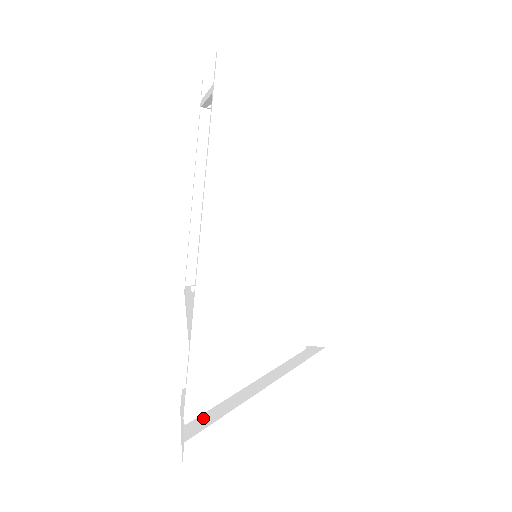
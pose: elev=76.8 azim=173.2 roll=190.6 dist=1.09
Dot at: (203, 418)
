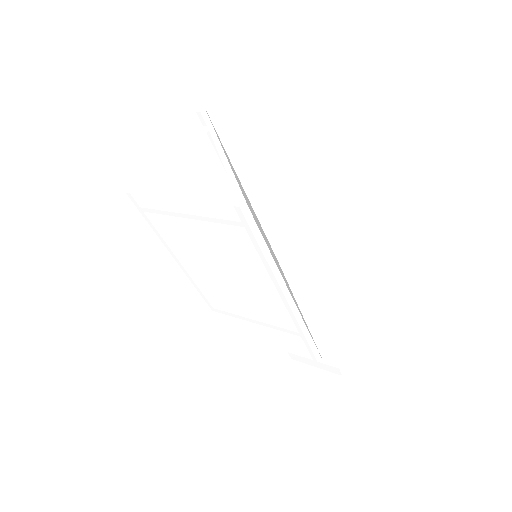
Dot at: (322, 351)
